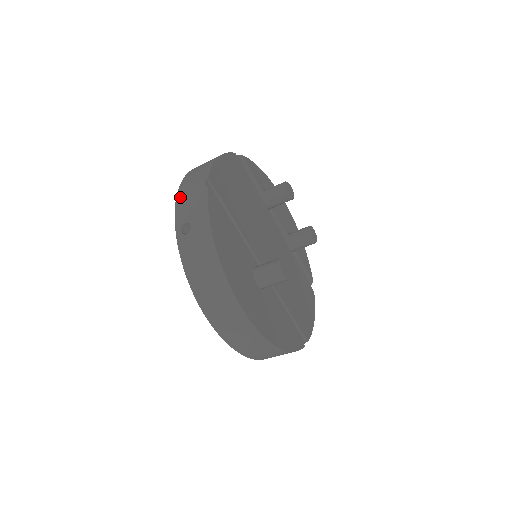
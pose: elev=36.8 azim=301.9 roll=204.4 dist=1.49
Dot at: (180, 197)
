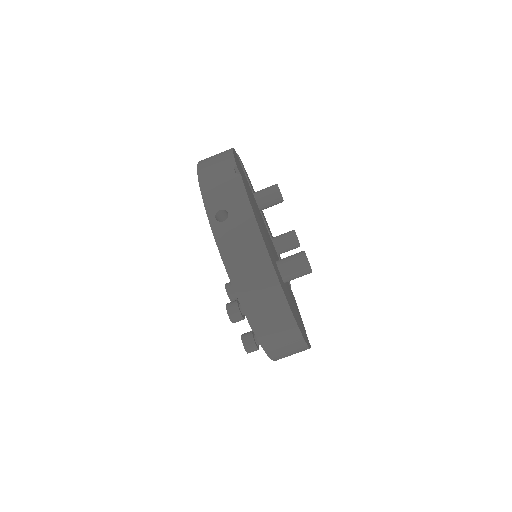
Dot at: (205, 185)
